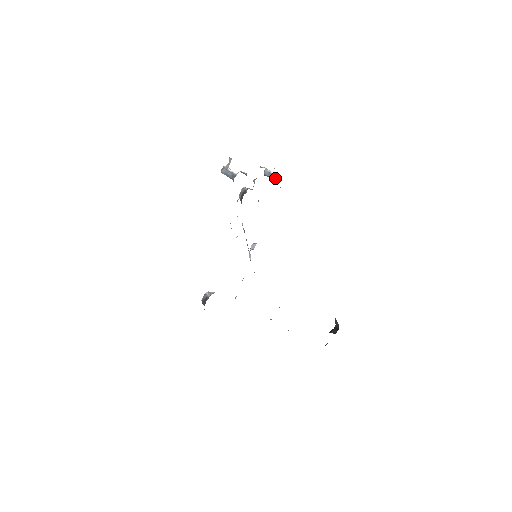
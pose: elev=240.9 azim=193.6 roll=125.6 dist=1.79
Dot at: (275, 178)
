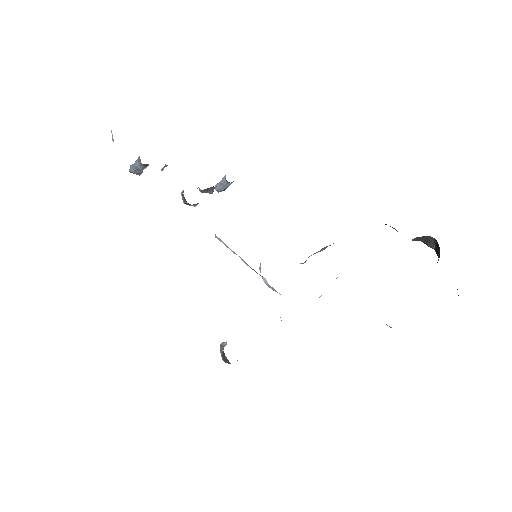
Dot at: (225, 178)
